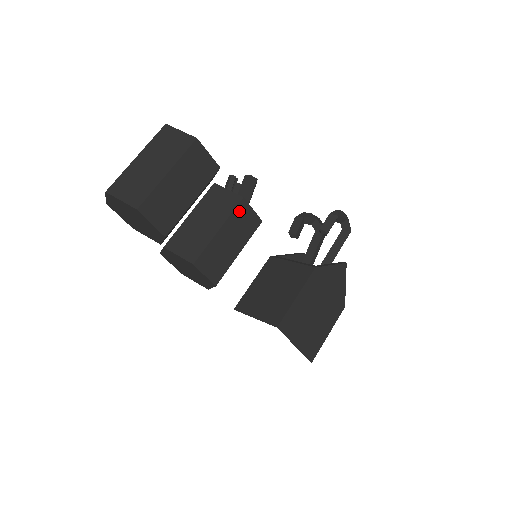
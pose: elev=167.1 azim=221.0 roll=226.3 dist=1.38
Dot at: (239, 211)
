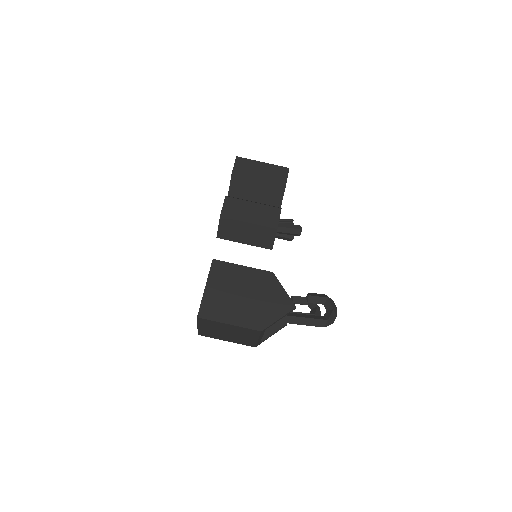
Dot at: (272, 210)
